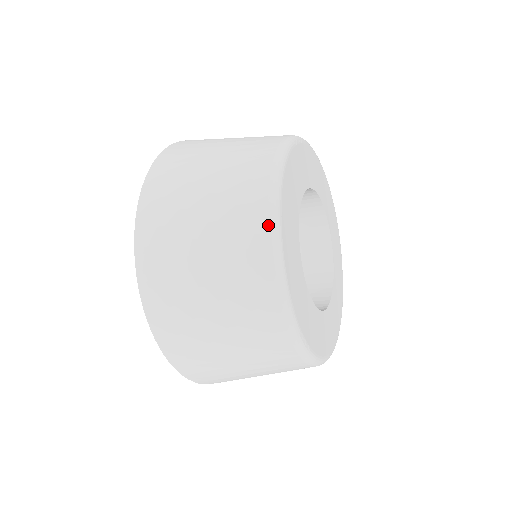
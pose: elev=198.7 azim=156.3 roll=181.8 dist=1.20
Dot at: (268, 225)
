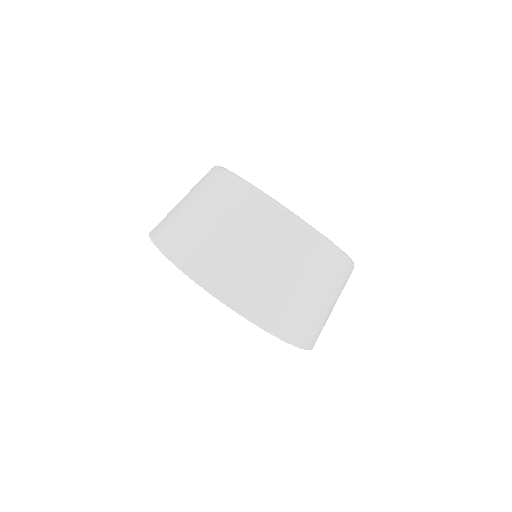
Dot at: (217, 170)
